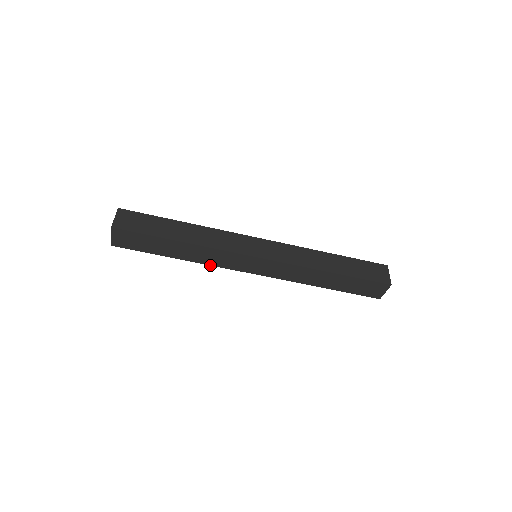
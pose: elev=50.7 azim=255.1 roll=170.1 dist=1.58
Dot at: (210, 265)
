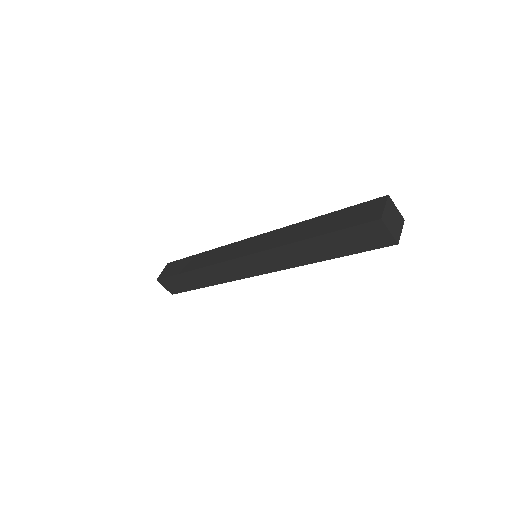
Dot at: occluded
